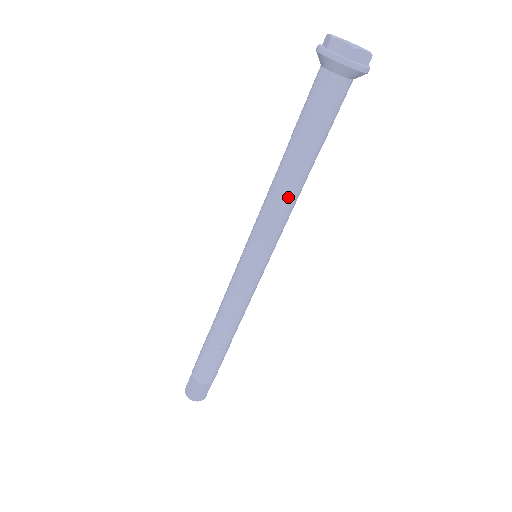
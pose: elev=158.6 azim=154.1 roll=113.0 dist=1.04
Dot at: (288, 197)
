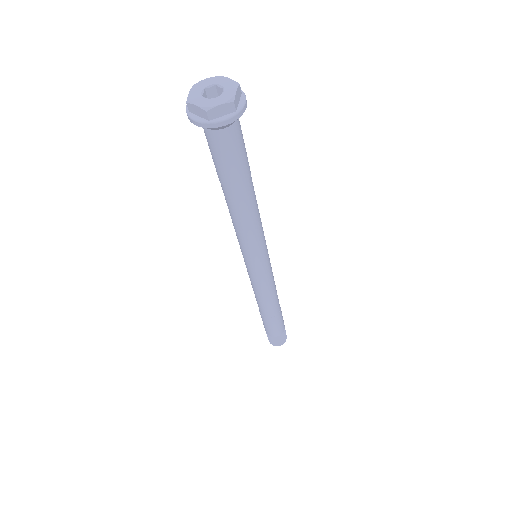
Dot at: (256, 216)
